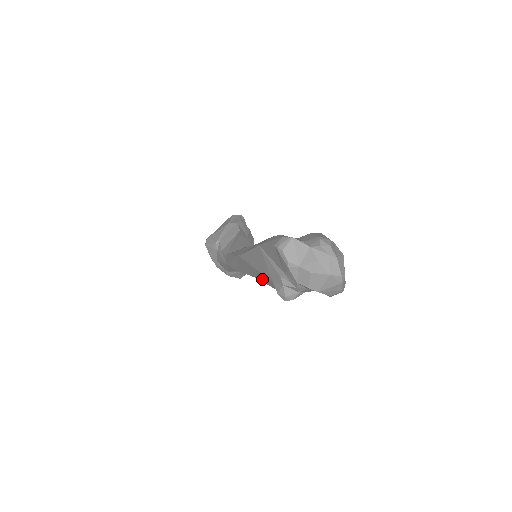
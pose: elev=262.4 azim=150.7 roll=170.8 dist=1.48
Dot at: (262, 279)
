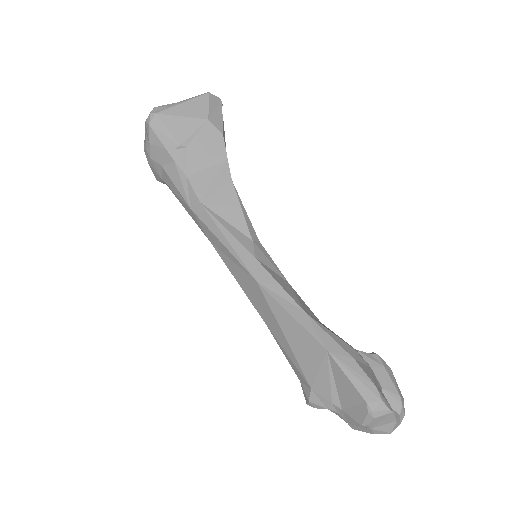
Dot at: (283, 349)
